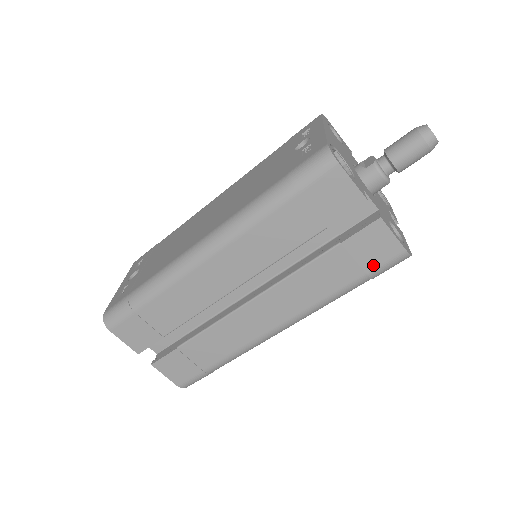
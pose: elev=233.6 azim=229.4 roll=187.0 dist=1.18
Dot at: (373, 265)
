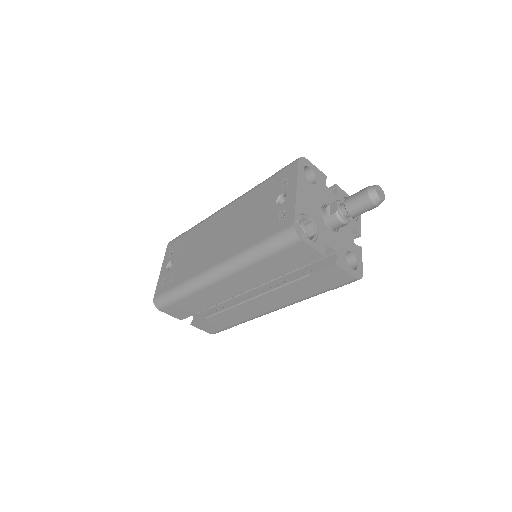
Dot at: (334, 285)
